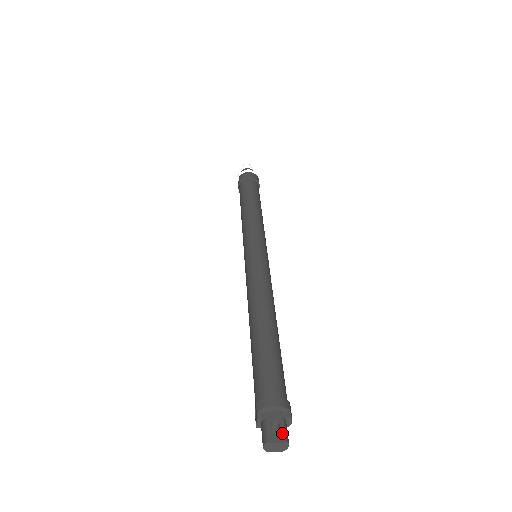
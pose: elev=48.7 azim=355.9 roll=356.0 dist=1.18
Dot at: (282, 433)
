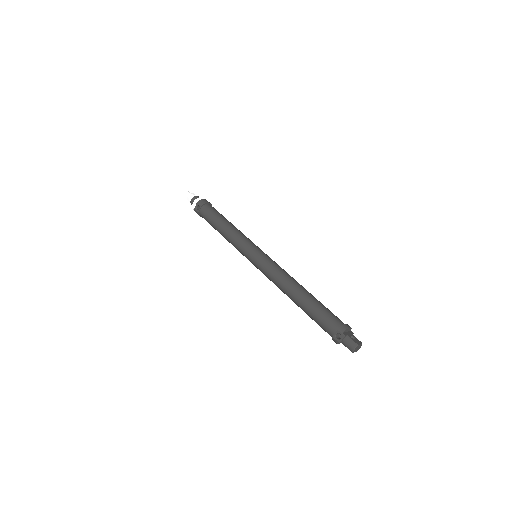
Dot at: (358, 340)
